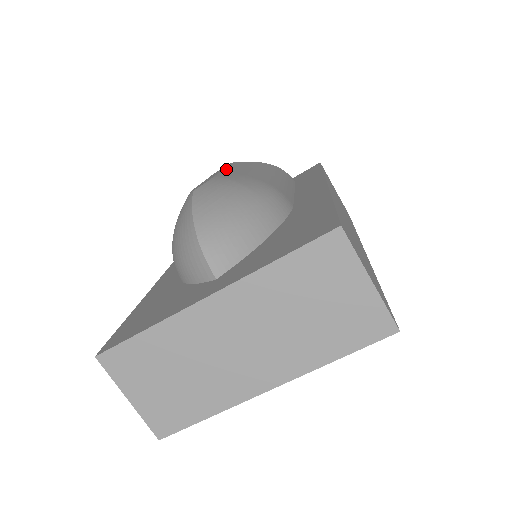
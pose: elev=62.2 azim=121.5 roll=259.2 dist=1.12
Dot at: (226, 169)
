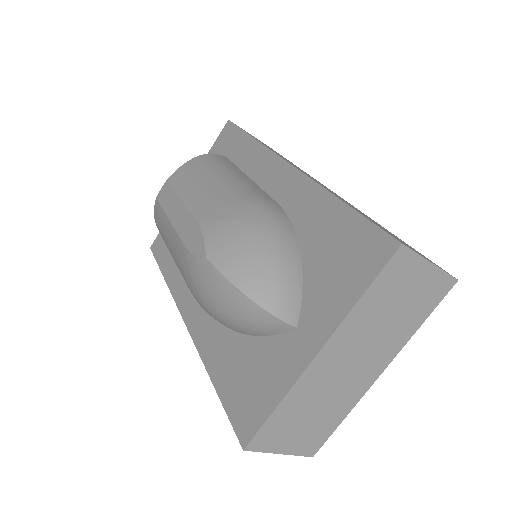
Dot at: (186, 199)
